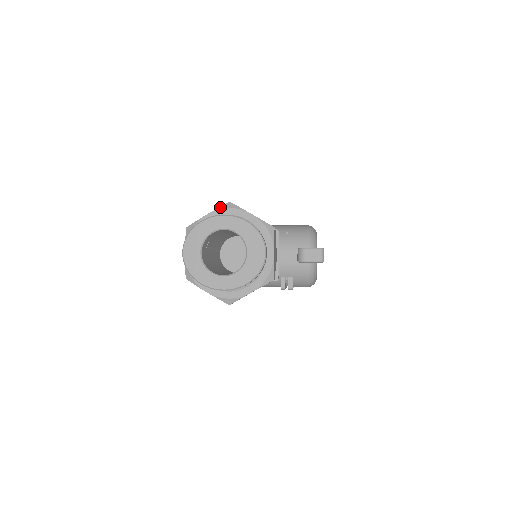
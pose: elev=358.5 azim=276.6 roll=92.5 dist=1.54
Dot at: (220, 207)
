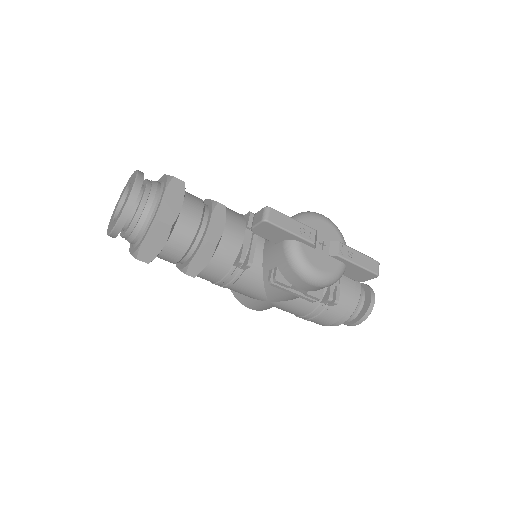
Dot at: occluded
